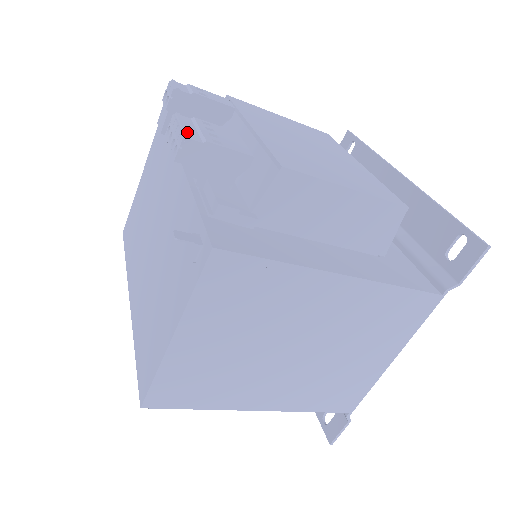
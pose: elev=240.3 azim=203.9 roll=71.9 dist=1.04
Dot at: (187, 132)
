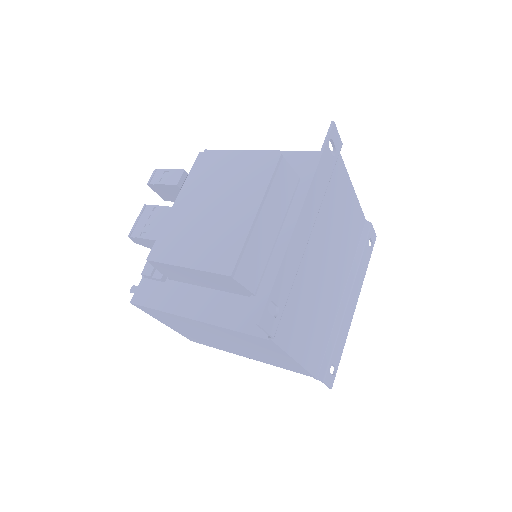
Dot at: (132, 230)
